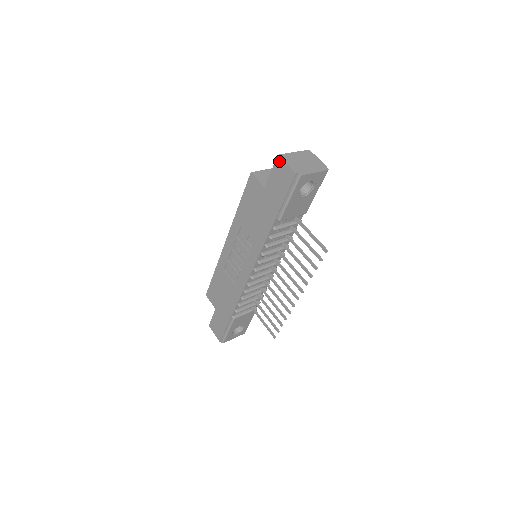
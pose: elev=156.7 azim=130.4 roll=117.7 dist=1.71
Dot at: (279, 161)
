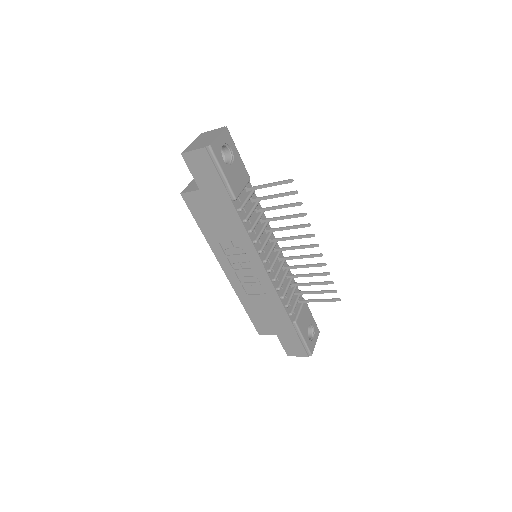
Dot at: (186, 157)
